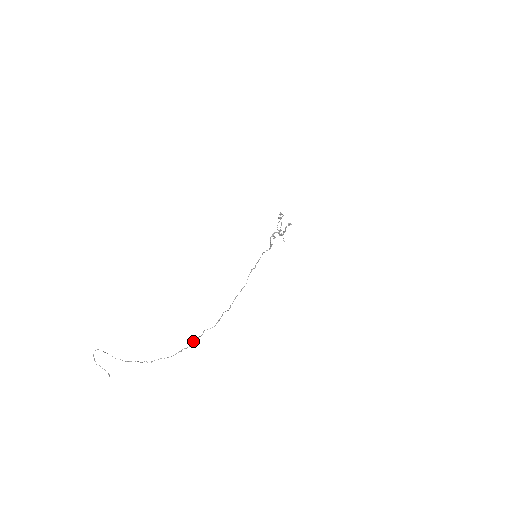
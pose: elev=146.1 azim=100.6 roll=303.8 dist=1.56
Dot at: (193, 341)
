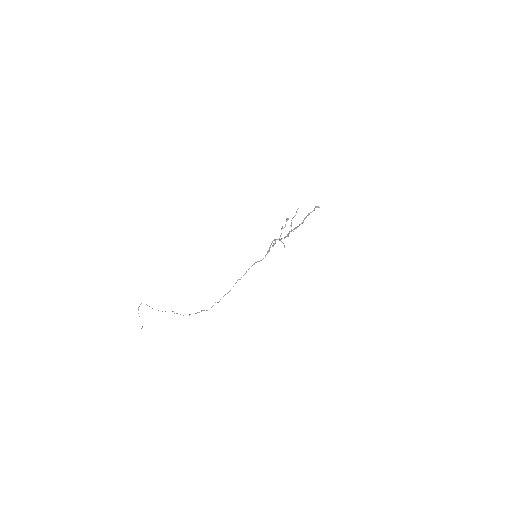
Dot at: occluded
